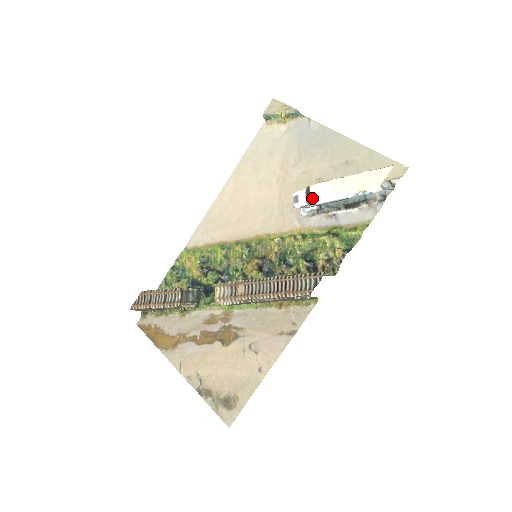
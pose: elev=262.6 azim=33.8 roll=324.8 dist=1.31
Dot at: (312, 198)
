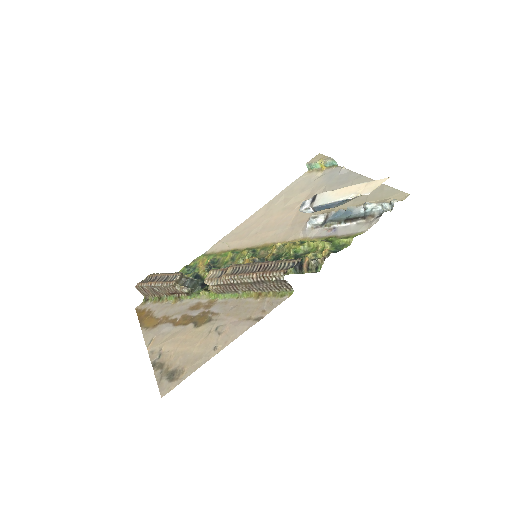
Dot at: (315, 201)
